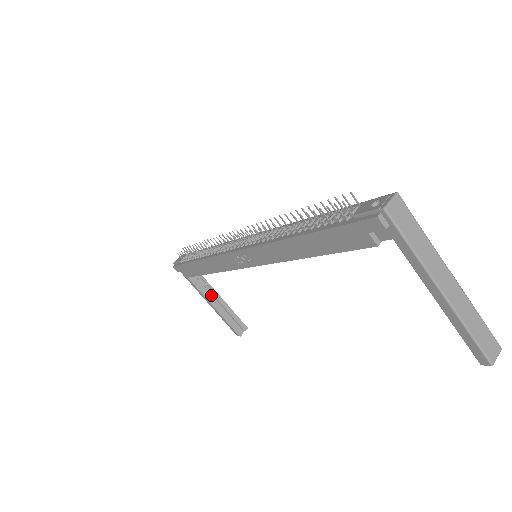
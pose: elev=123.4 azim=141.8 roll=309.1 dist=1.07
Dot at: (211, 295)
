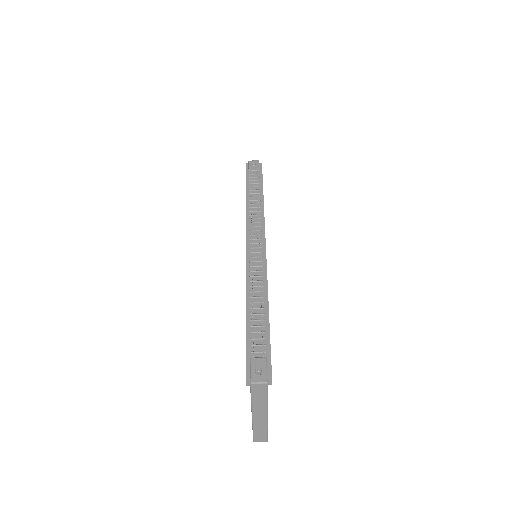
Dot at: occluded
